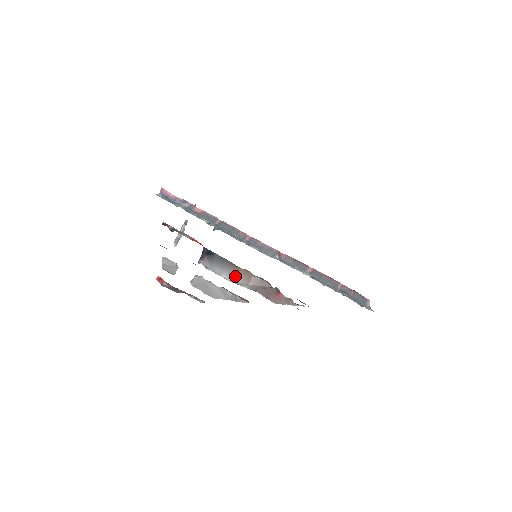
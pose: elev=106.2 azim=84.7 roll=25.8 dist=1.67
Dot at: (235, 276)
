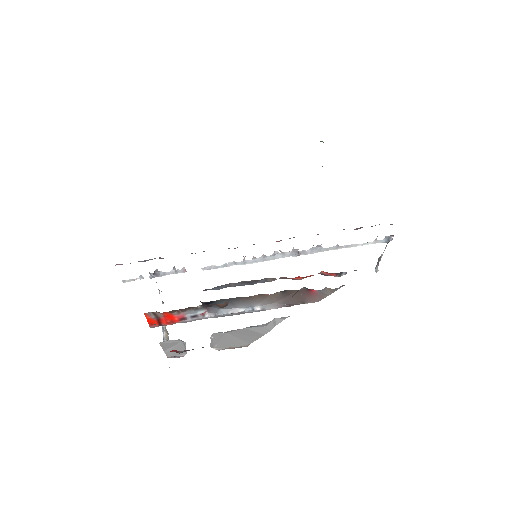
Dot at: (253, 303)
